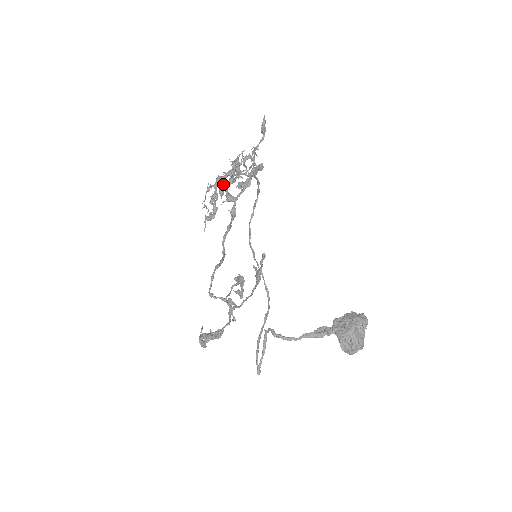
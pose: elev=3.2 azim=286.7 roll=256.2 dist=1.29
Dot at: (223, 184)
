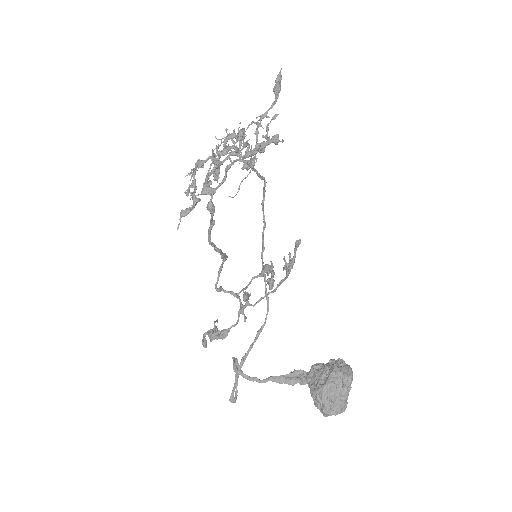
Dot at: occluded
